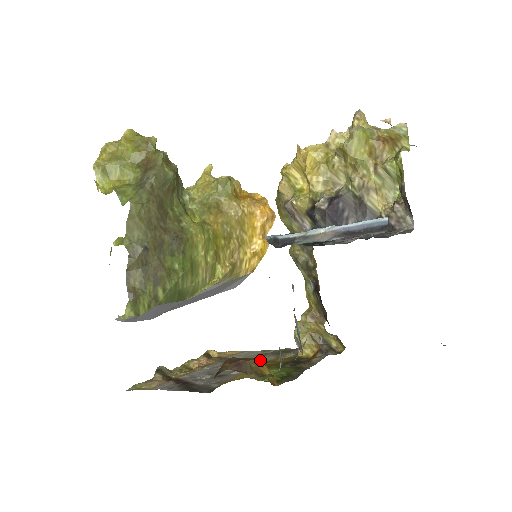
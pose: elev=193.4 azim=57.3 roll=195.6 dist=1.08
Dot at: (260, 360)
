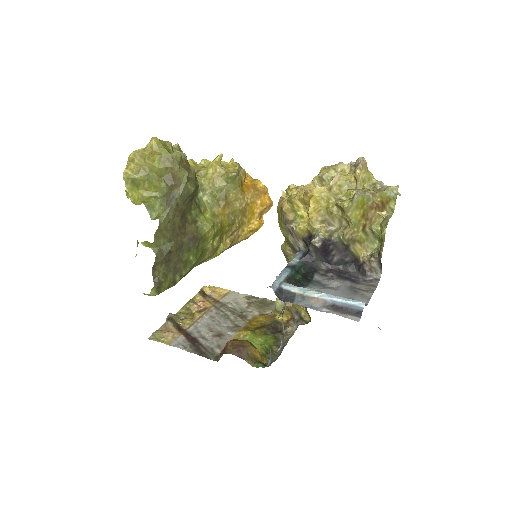
Dot at: (247, 315)
